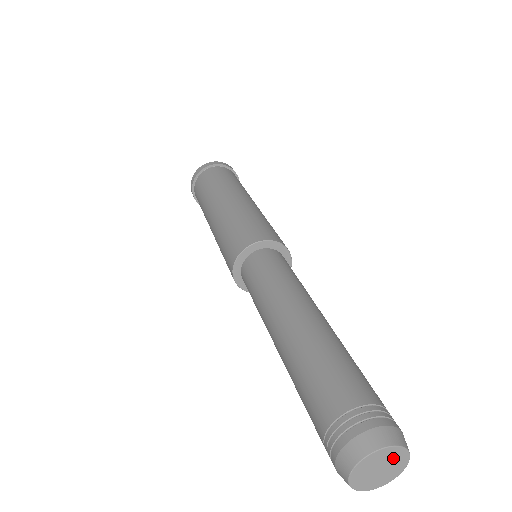
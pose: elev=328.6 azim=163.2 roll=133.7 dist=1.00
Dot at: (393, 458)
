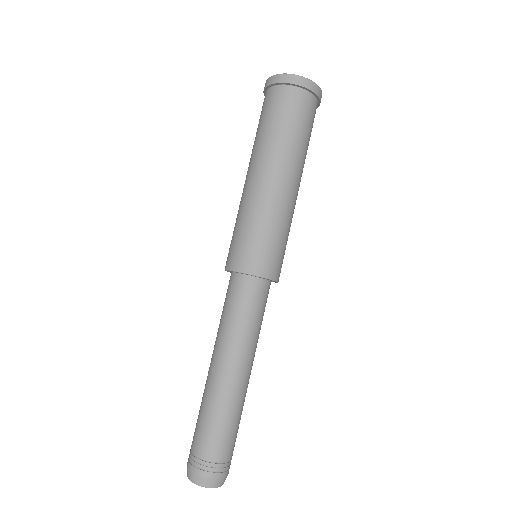
Dot at: occluded
